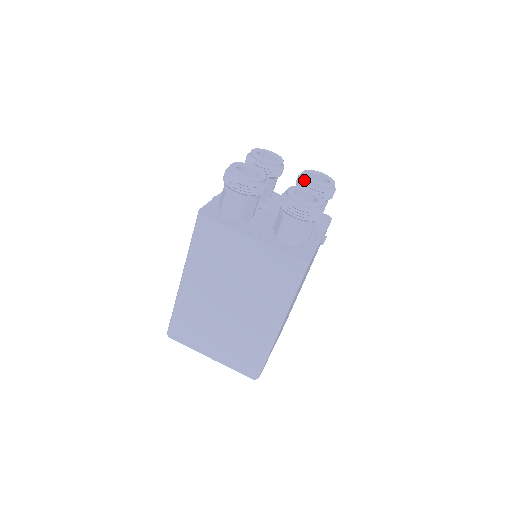
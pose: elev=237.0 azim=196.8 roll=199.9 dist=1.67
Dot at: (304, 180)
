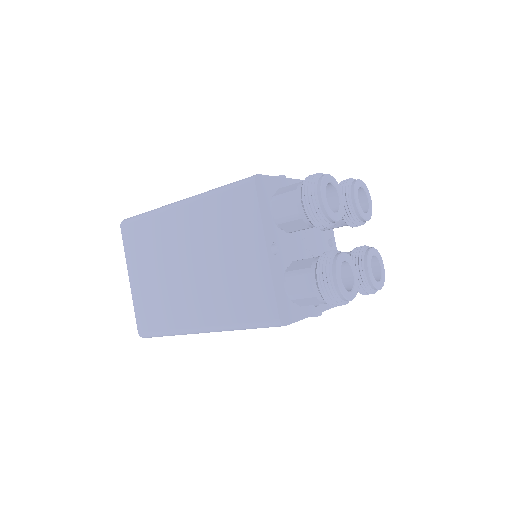
Dot at: (364, 256)
